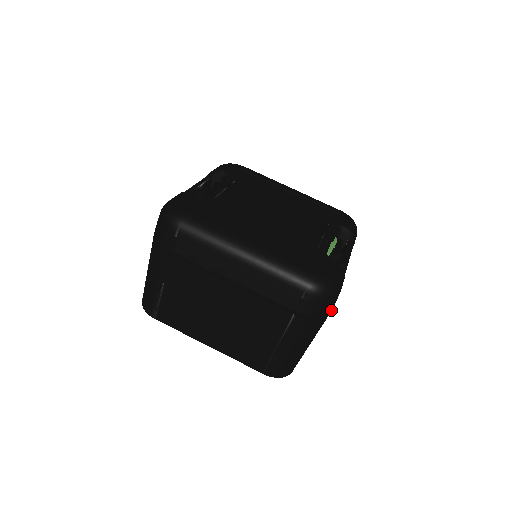
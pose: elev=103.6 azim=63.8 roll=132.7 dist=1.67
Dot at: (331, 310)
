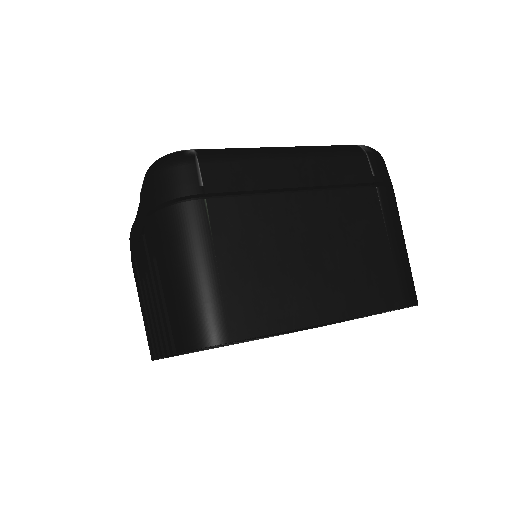
Dot at: occluded
